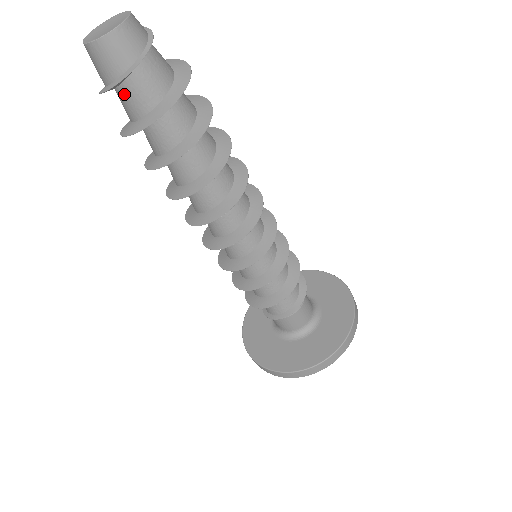
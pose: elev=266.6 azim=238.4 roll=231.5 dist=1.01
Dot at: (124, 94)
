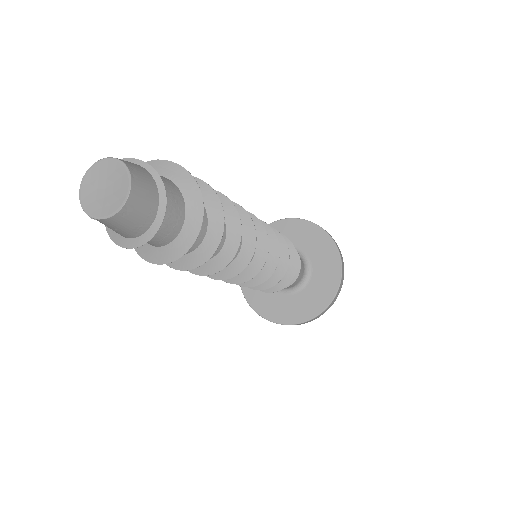
Dot at: occluded
